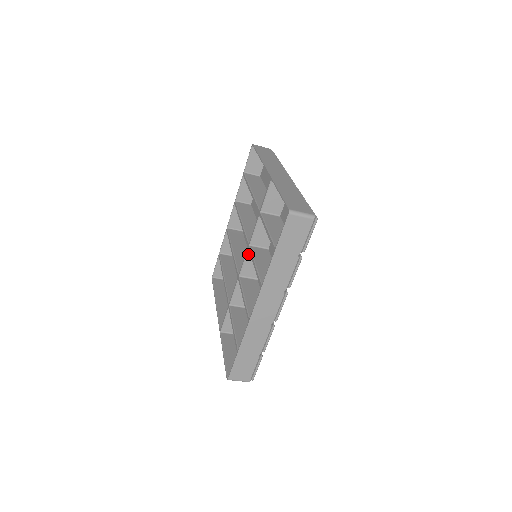
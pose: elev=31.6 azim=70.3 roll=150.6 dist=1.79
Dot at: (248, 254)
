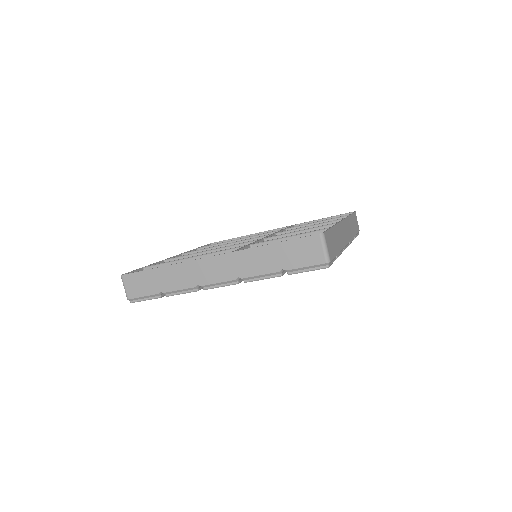
Dot at: occluded
